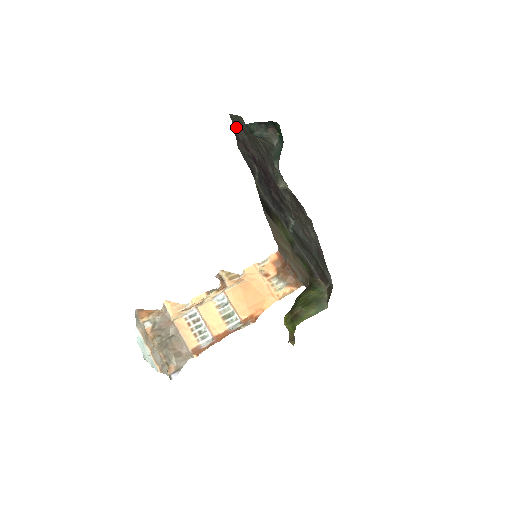
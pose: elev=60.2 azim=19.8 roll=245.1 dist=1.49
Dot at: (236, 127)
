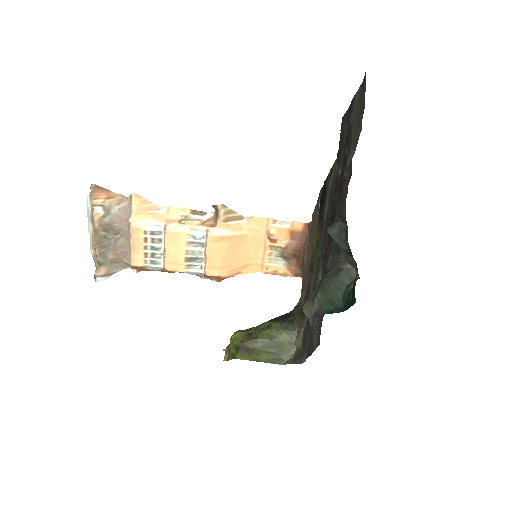
Dot at: (358, 102)
